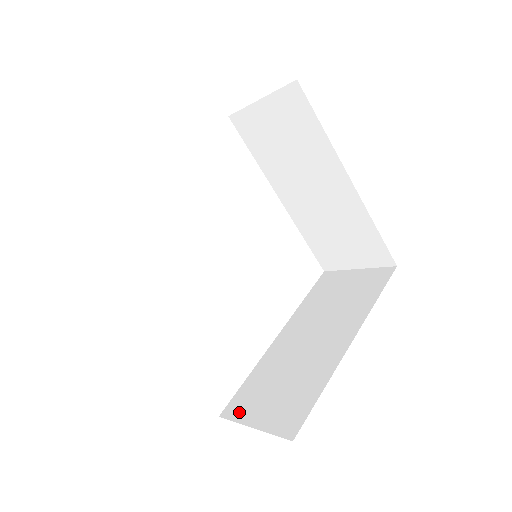
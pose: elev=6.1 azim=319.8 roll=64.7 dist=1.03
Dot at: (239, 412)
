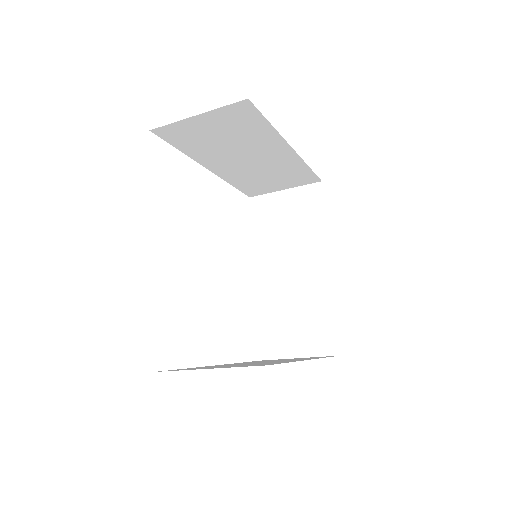
Dot at: (277, 351)
